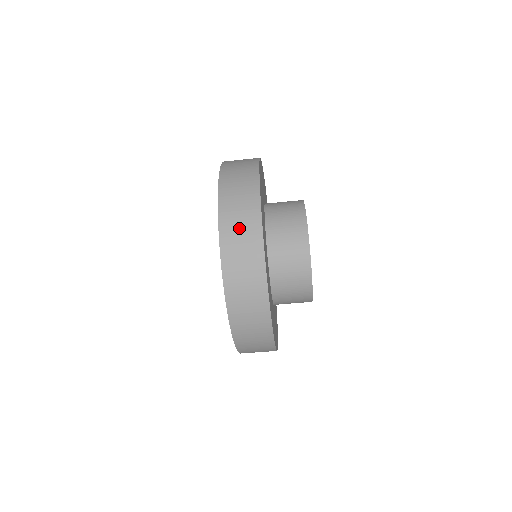
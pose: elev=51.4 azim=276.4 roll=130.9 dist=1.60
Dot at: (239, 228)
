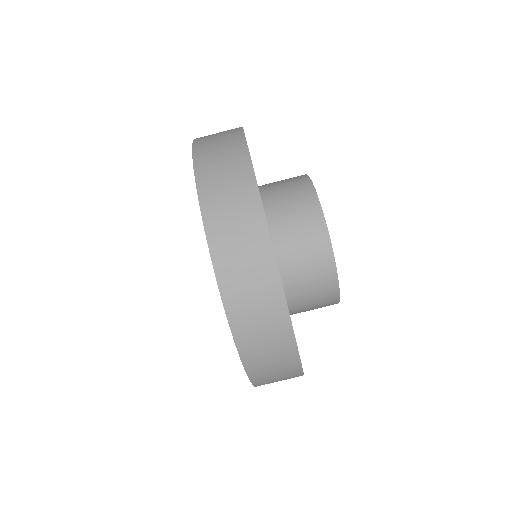
Dot at: (235, 231)
